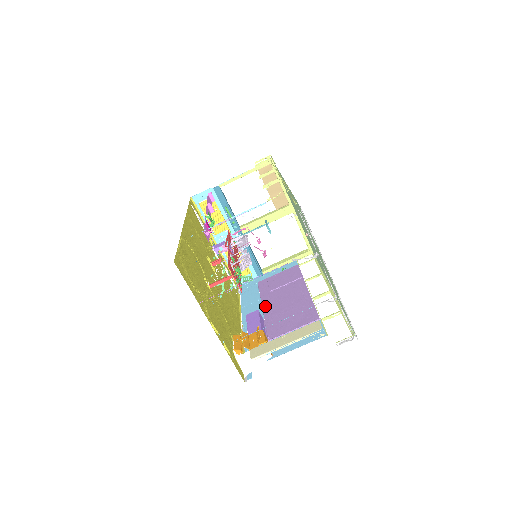
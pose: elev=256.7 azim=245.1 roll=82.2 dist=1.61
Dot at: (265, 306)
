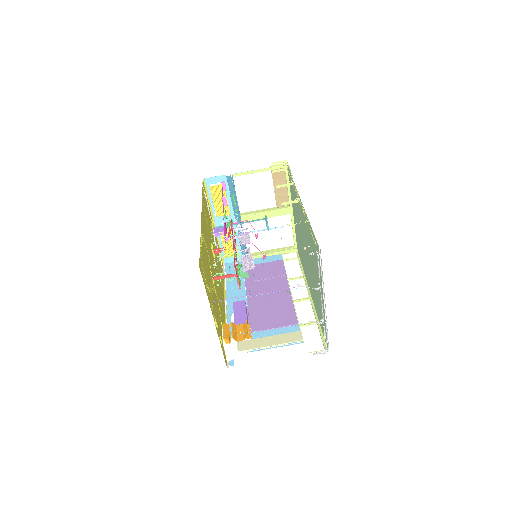
Dot at: (249, 295)
